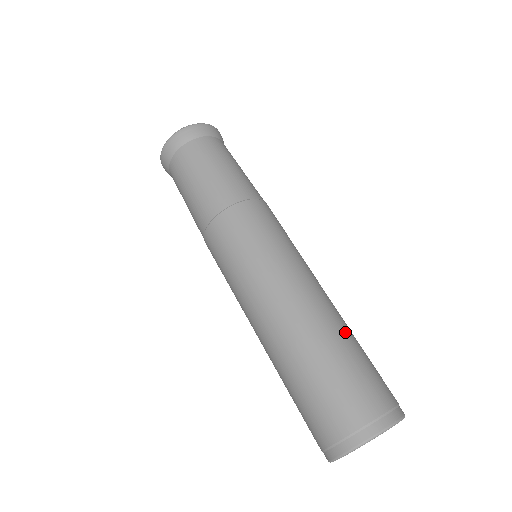
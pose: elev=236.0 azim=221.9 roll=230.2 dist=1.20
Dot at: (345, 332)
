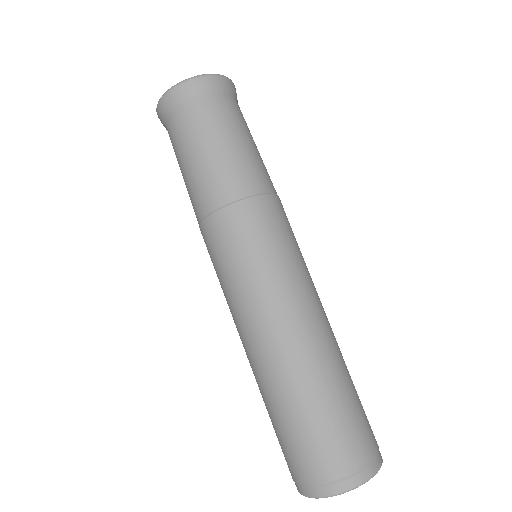
Dot at: (326, 380)
